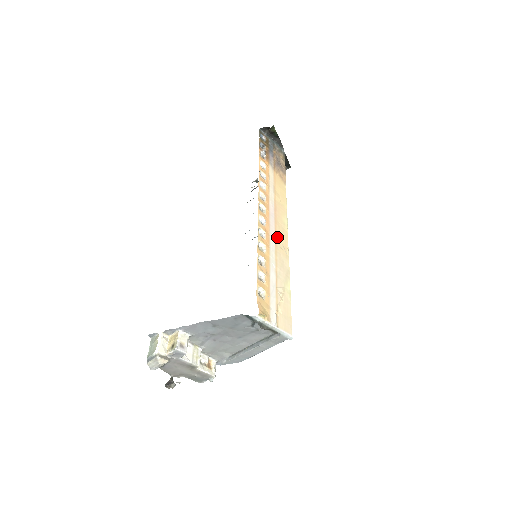
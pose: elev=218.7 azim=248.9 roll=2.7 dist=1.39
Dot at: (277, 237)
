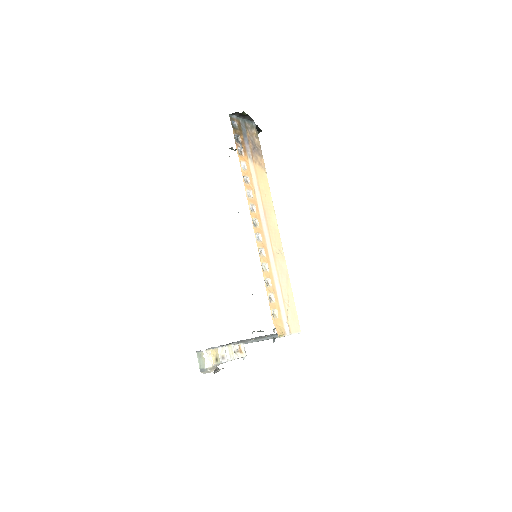
Dot at: (272, 244)
